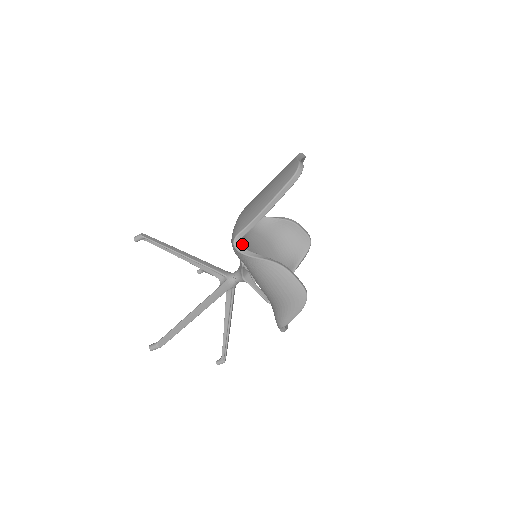
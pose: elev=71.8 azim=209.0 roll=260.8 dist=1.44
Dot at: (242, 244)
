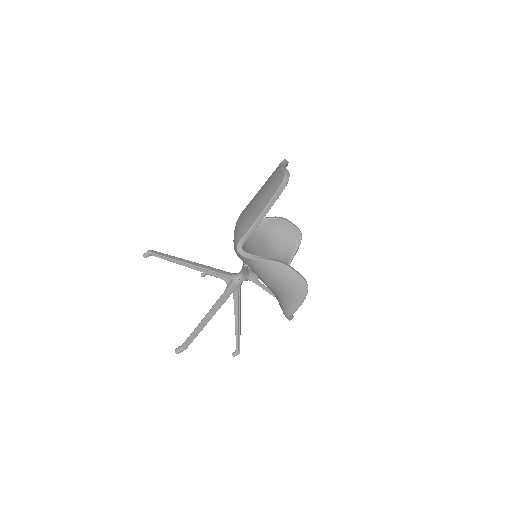
Dot at: (243, 247)
